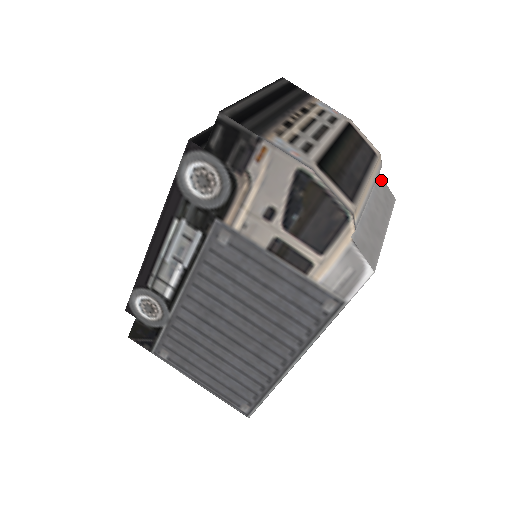
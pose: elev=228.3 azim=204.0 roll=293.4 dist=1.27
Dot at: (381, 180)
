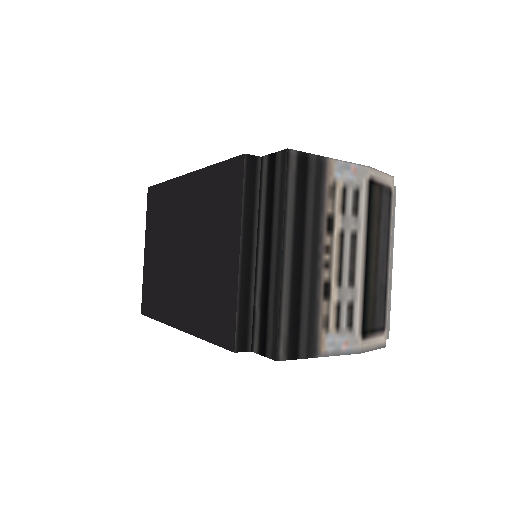
Dot at: occluded
